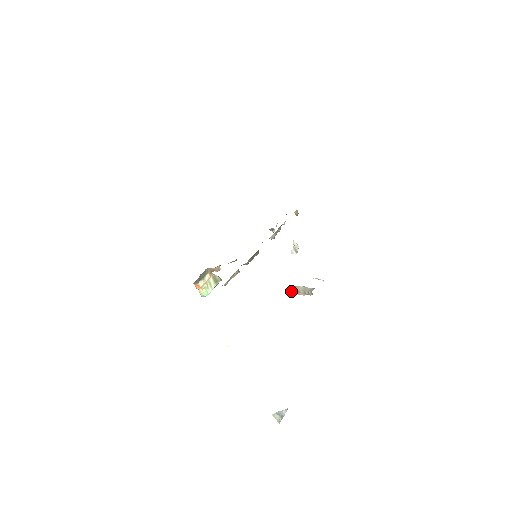
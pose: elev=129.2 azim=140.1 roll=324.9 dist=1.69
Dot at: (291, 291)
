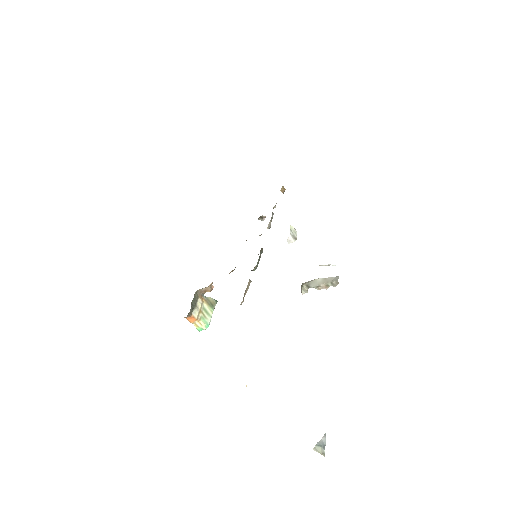
Dot at: (306, 289)
